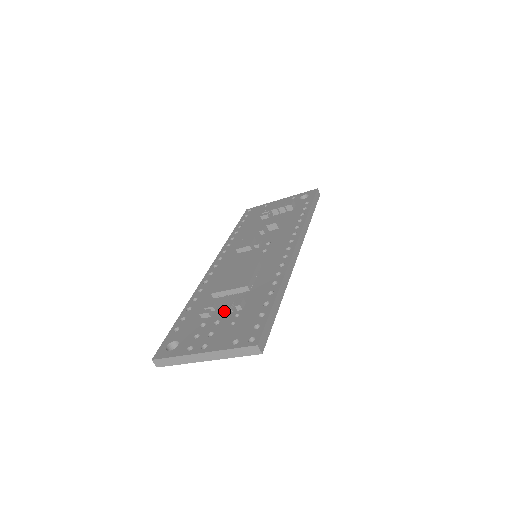
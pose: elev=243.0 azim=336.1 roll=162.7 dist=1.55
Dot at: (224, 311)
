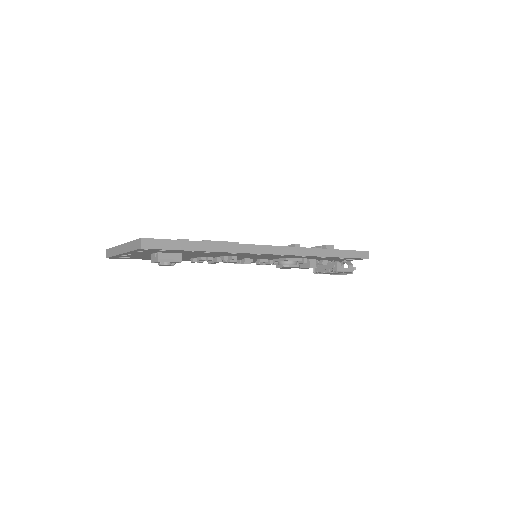
Dot at: occluded
